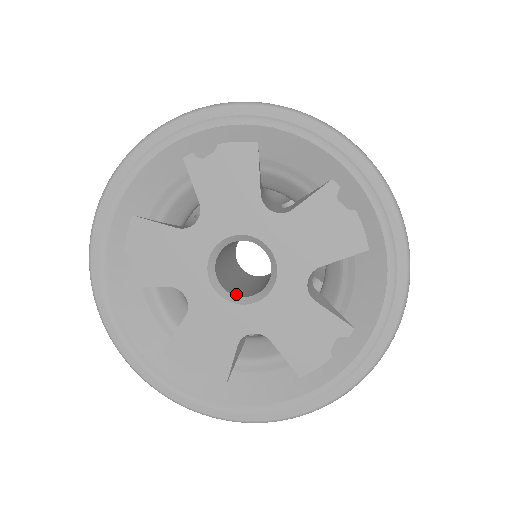
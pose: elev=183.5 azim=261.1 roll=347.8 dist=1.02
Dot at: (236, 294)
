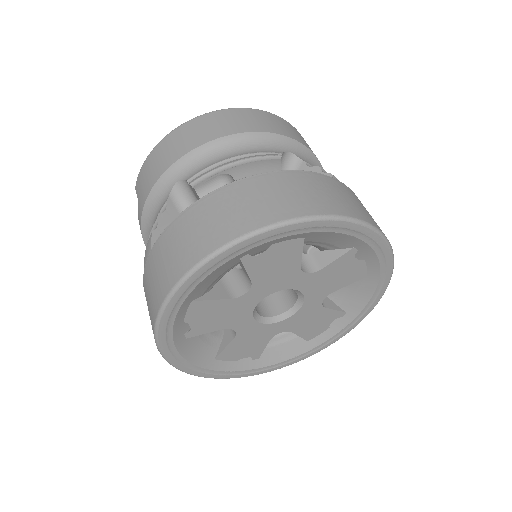
Dot at: (268, 314)
